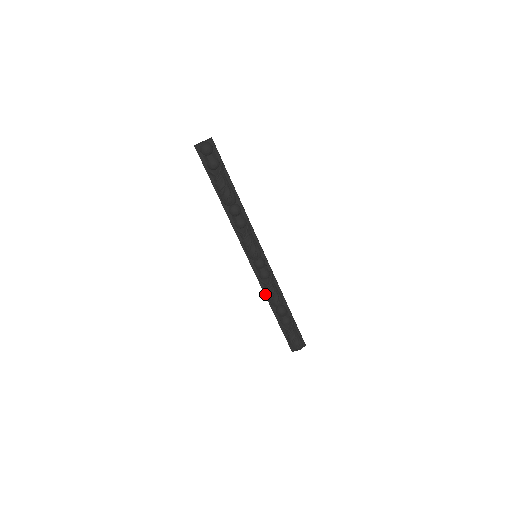
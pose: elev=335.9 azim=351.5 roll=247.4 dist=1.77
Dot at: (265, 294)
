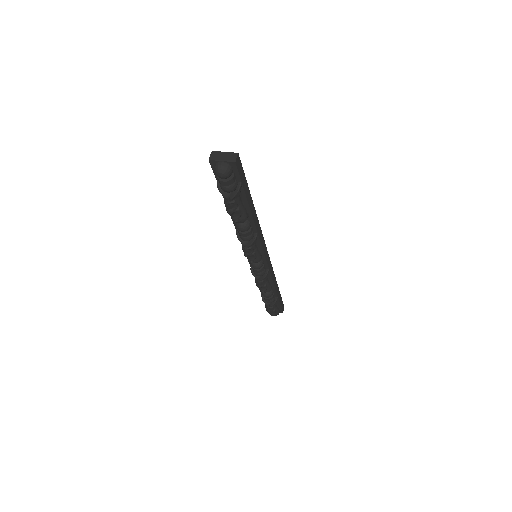
Dot at: (255, 278)
